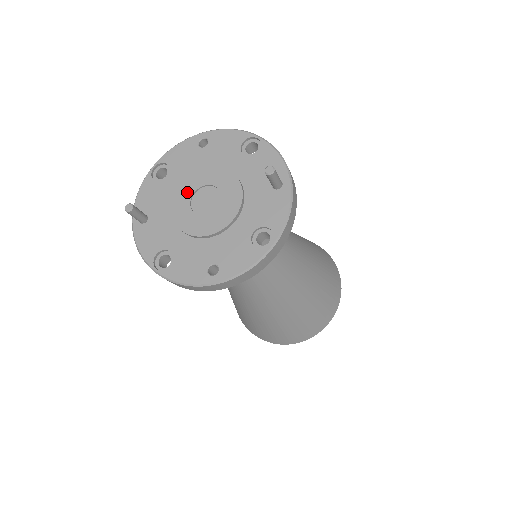
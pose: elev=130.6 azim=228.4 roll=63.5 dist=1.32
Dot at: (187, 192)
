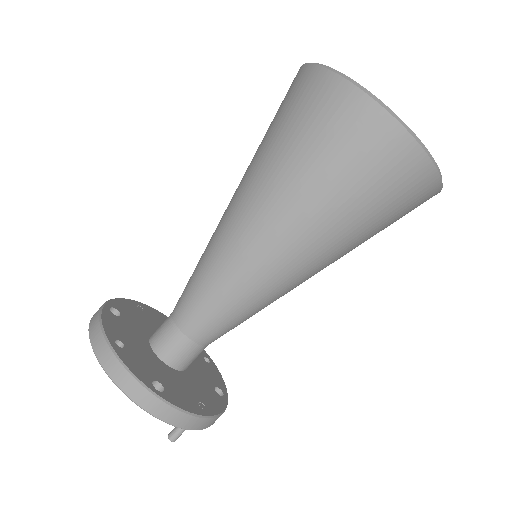
Dot at: occluded
